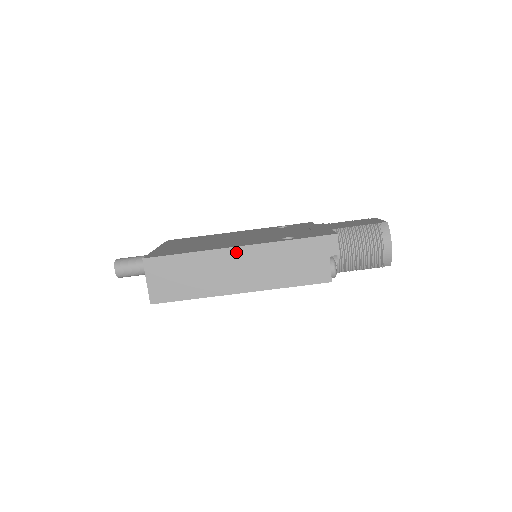
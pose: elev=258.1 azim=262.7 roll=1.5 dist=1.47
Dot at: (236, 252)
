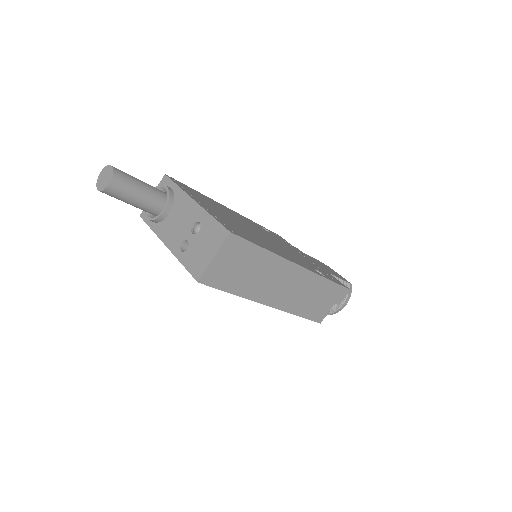
Dot at: (295, 270)
